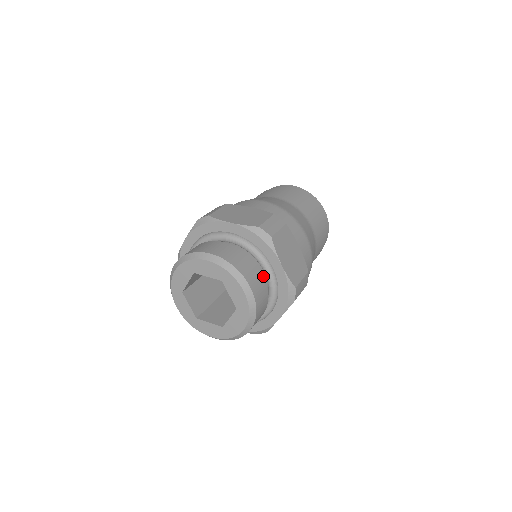
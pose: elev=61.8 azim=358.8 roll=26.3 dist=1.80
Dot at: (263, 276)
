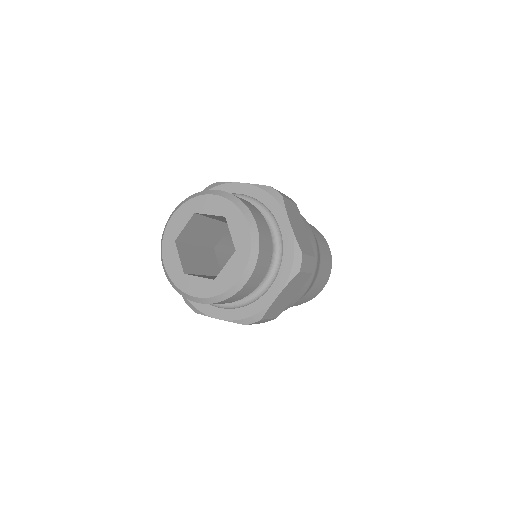
Dot at: occluded
